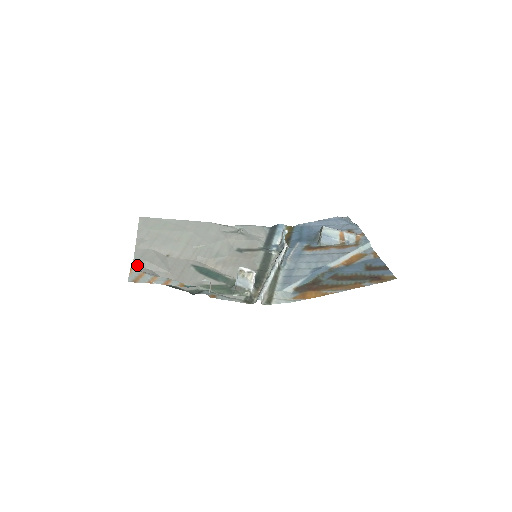
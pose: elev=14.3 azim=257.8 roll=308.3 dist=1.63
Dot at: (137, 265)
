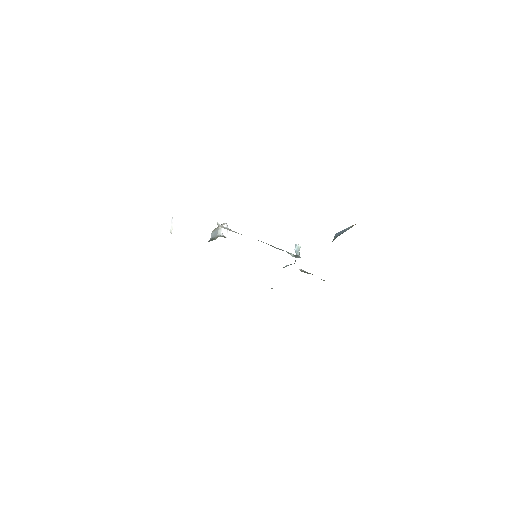
Dot at: occluded
